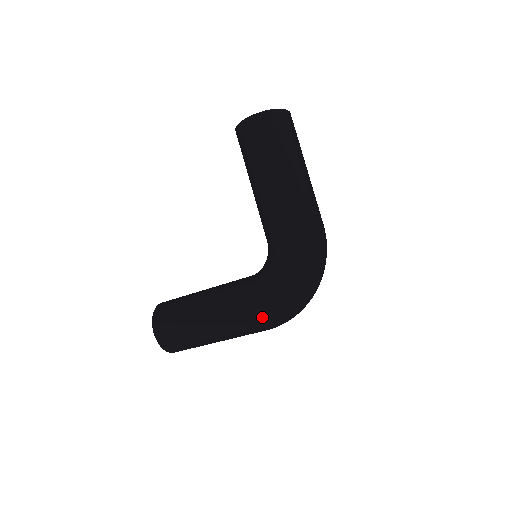
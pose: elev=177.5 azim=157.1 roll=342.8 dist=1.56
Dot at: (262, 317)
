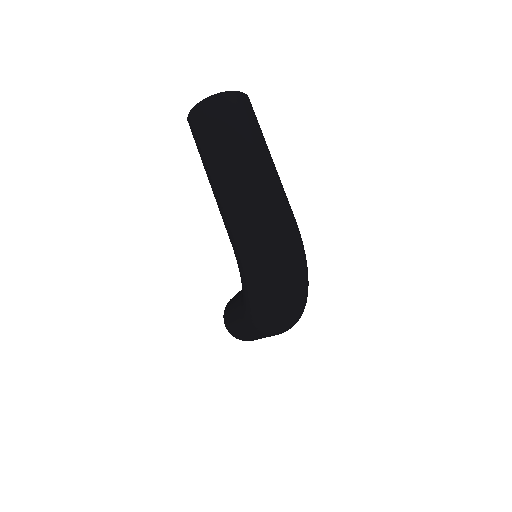
Dot at: (253, 326)
